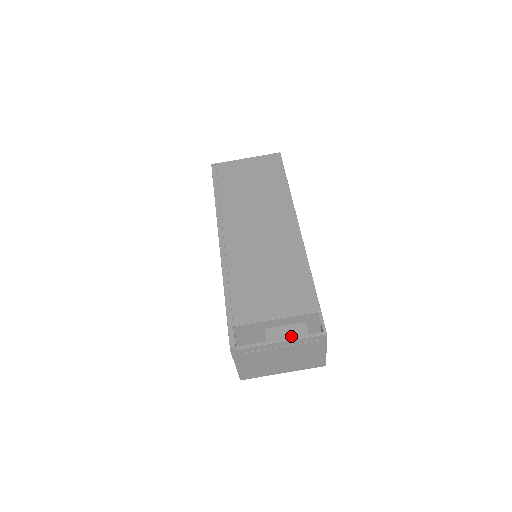
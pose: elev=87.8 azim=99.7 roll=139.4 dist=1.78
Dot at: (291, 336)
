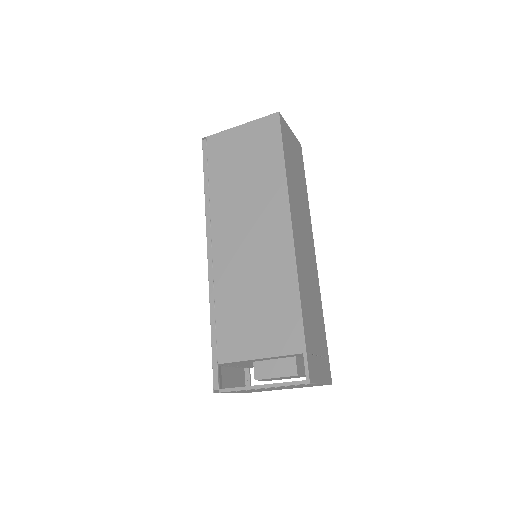
Dot at: (279, 373)
